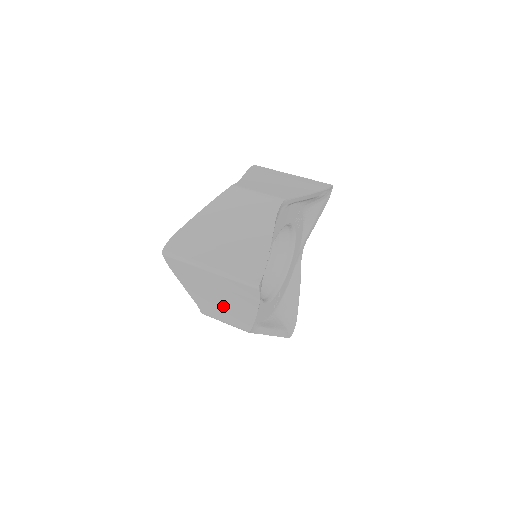
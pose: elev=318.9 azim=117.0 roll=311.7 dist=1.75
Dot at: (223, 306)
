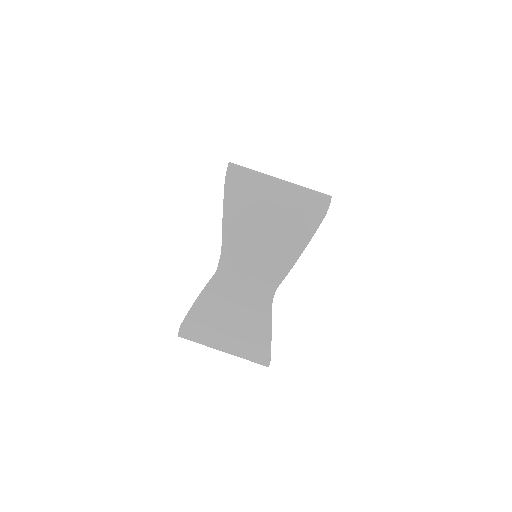
Dot at: occluded
